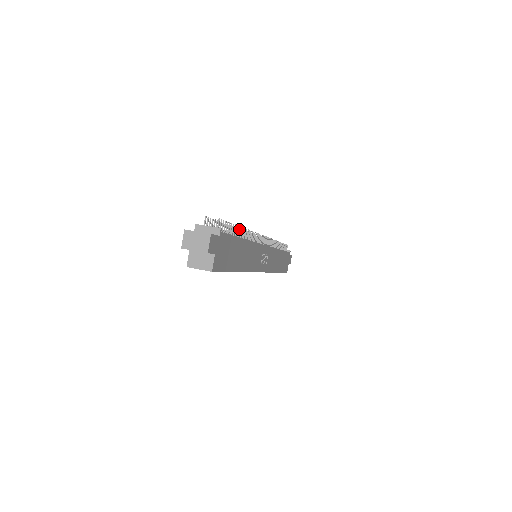
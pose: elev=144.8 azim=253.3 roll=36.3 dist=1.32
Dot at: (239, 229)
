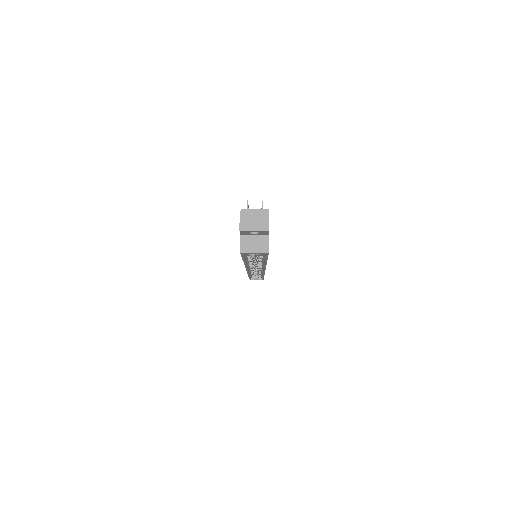
Dot at: occluded
